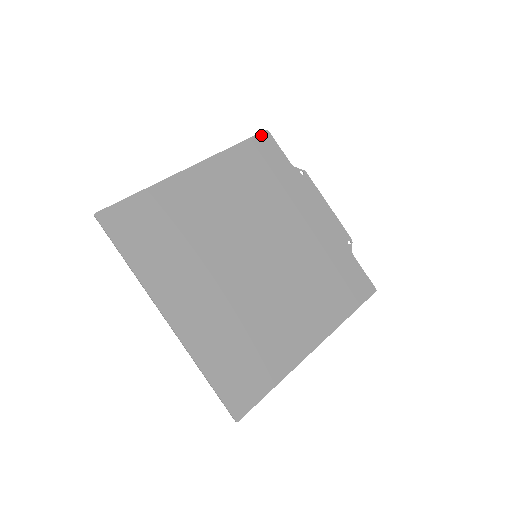
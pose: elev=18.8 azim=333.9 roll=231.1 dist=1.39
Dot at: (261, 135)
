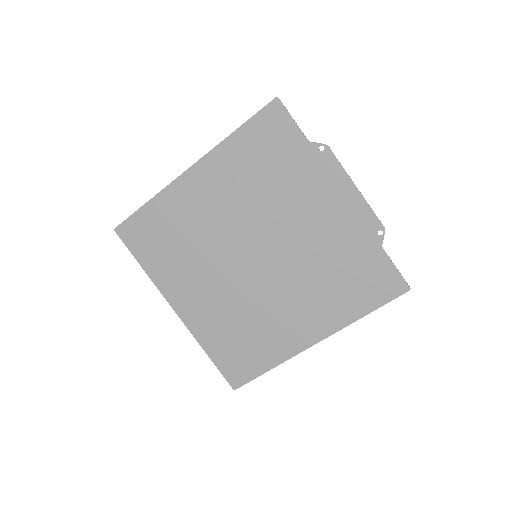
Dot at: (268, 107)
